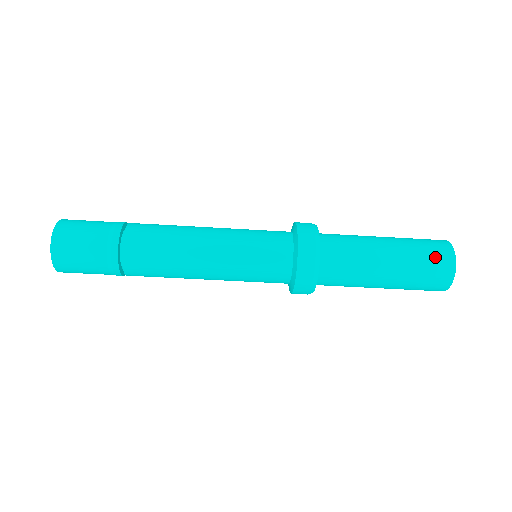
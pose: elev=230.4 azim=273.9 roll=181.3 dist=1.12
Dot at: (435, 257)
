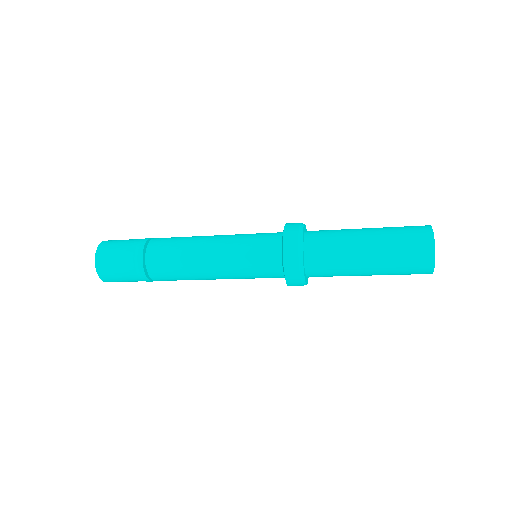
Dot at: (413, 241)
